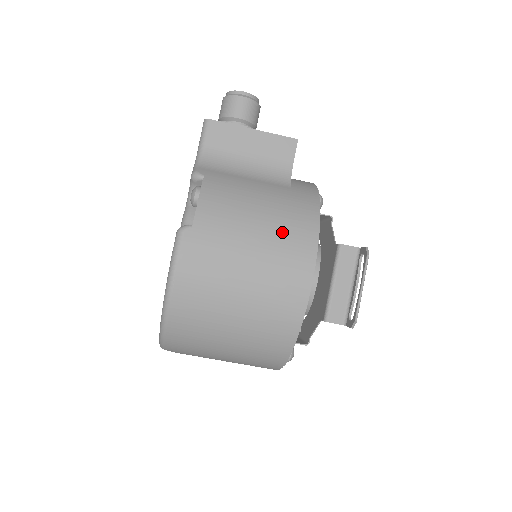
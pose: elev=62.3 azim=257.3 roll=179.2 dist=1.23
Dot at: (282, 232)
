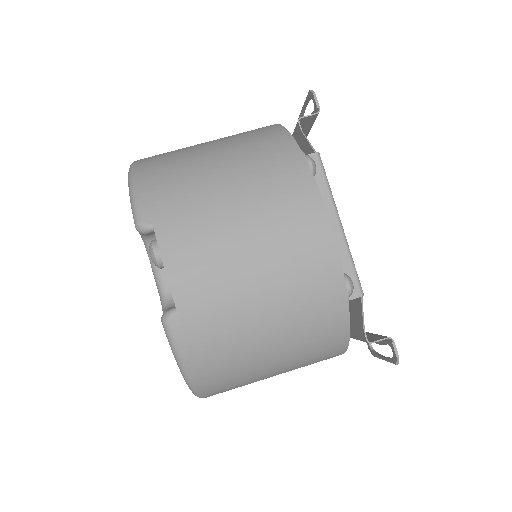
Dot at: occluded
